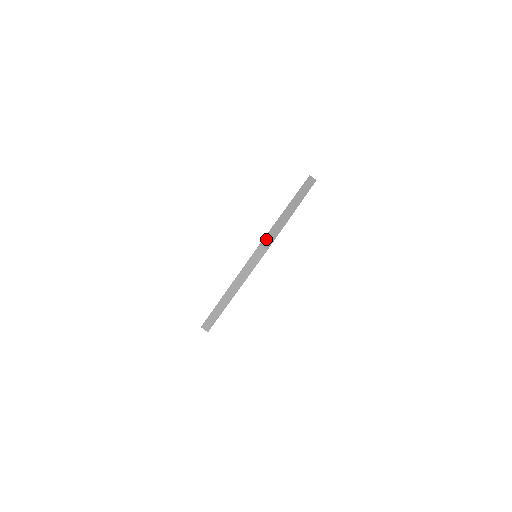
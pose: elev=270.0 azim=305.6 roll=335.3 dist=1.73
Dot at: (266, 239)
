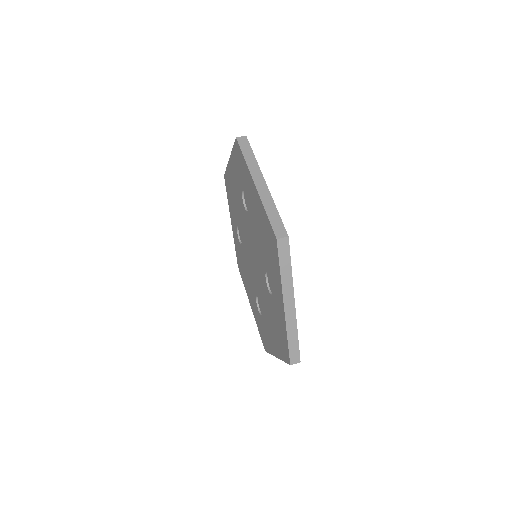
Dot at: (275, 229)
